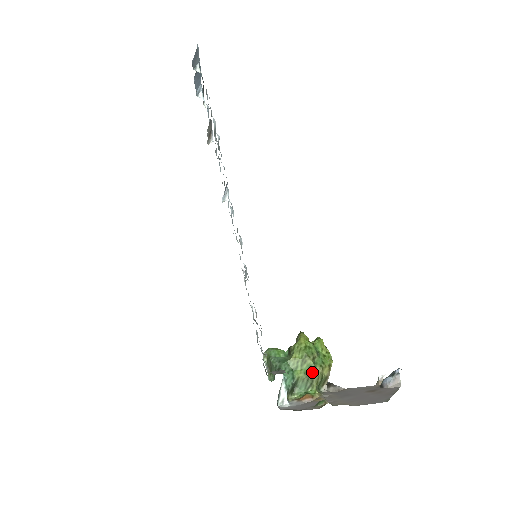
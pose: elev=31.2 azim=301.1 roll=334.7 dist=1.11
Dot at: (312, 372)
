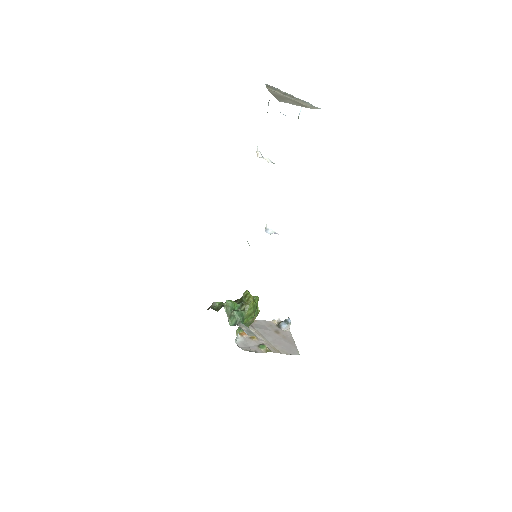
Dot at: (252, 320)
